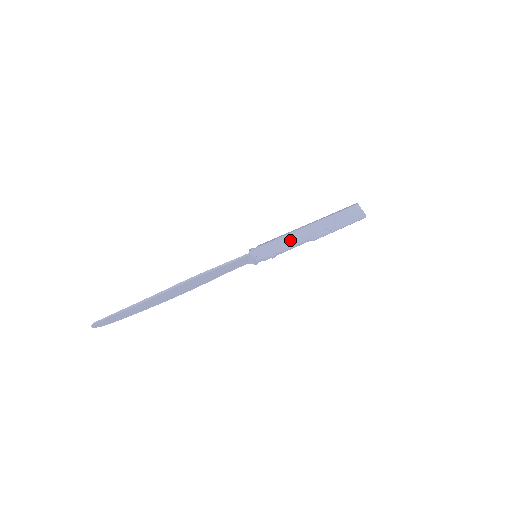
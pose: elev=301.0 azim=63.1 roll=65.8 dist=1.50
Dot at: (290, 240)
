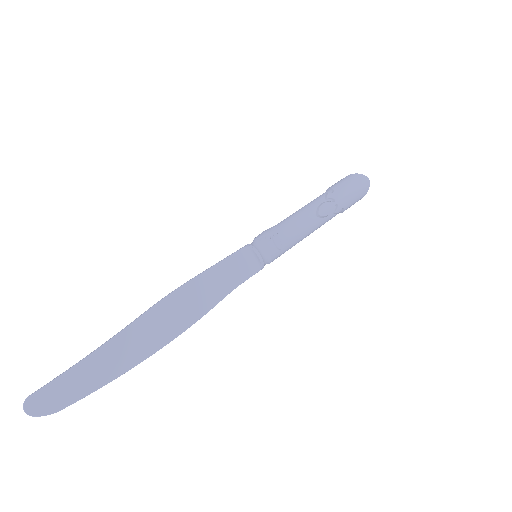
Dot at: (286, 220)
